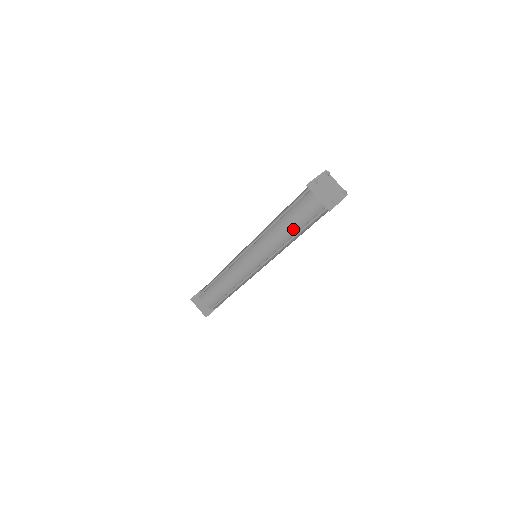
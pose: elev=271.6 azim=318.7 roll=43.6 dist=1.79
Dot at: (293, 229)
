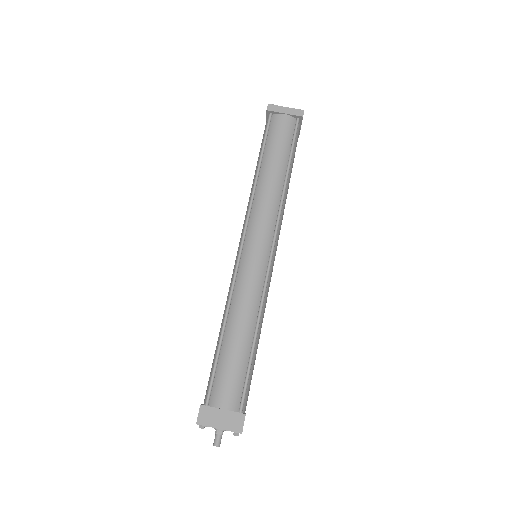
Dot at: (281, 163)
